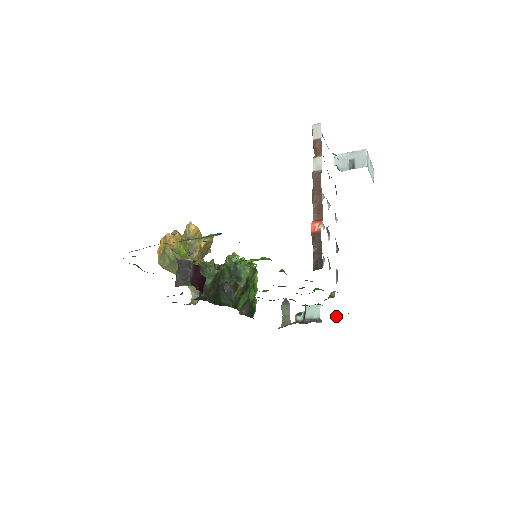
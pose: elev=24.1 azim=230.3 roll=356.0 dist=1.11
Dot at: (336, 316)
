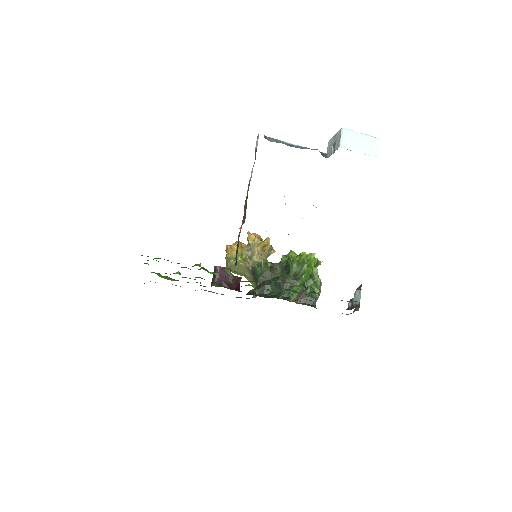
Dot at: occluded
